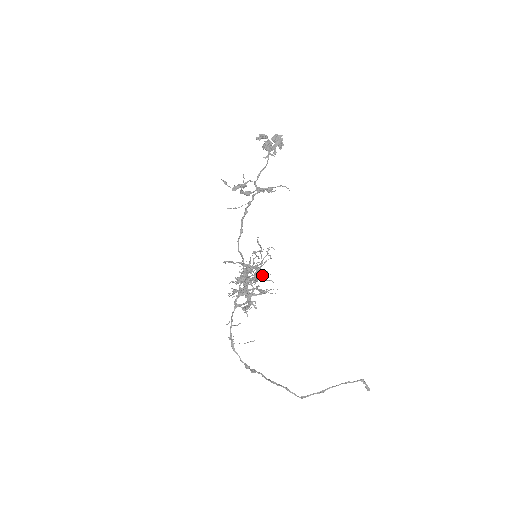
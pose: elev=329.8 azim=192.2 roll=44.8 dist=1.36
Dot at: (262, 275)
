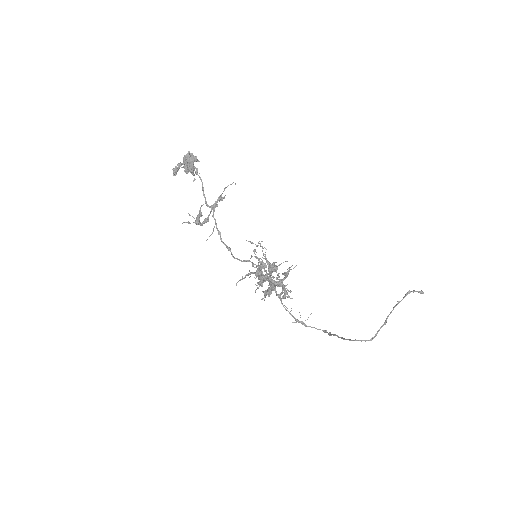
Dot at: (271, 268)
